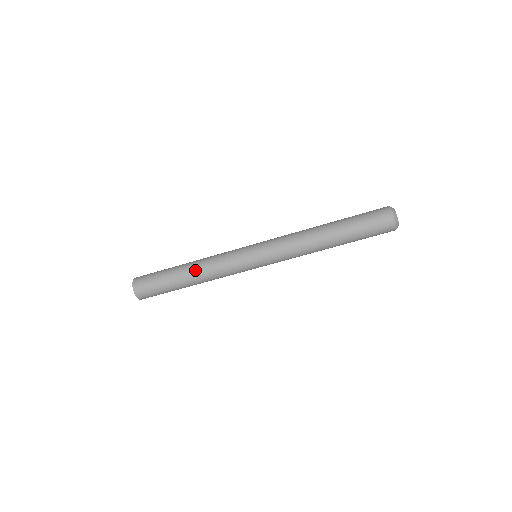
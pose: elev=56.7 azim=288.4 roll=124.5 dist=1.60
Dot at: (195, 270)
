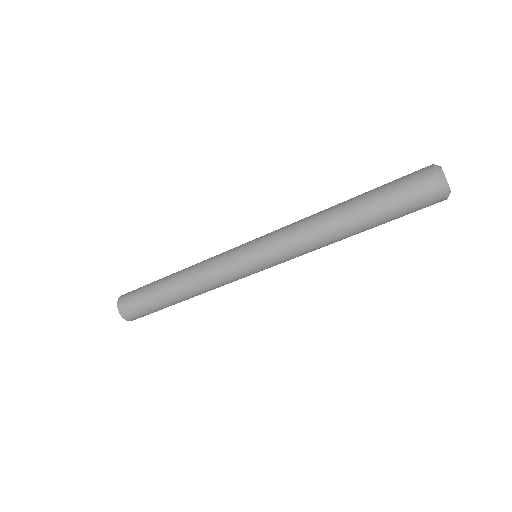
Dot at: (181, 277)
